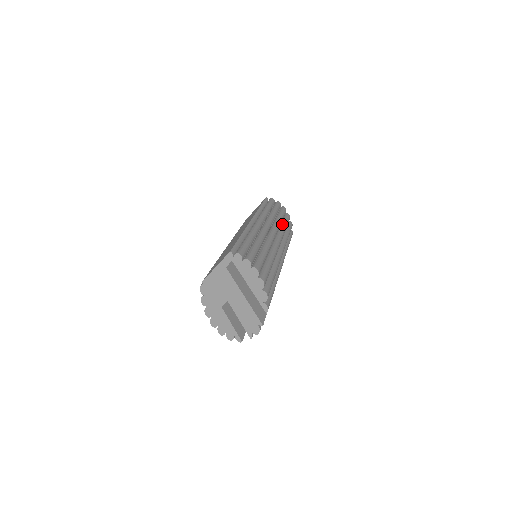
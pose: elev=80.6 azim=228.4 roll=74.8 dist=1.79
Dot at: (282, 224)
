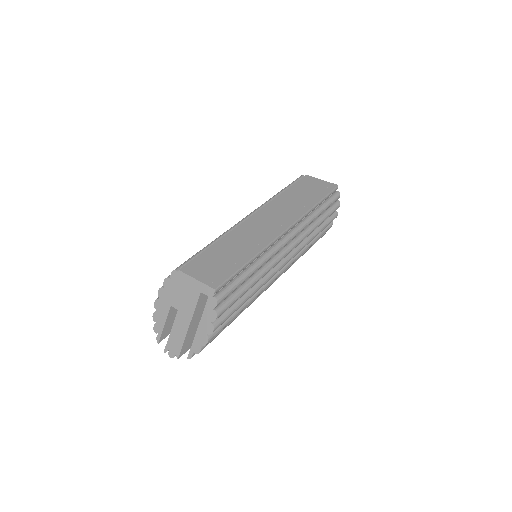
Dot at: (309, 243)
